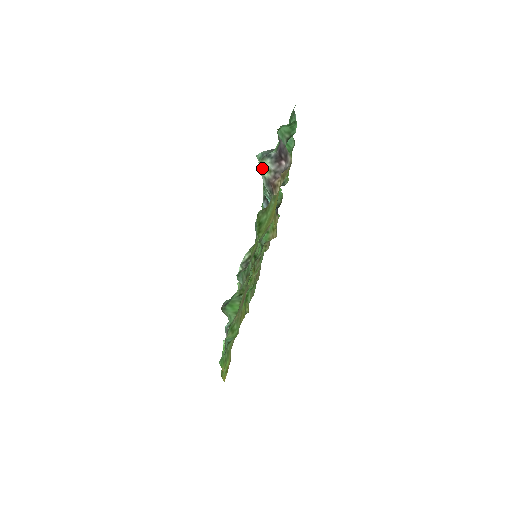
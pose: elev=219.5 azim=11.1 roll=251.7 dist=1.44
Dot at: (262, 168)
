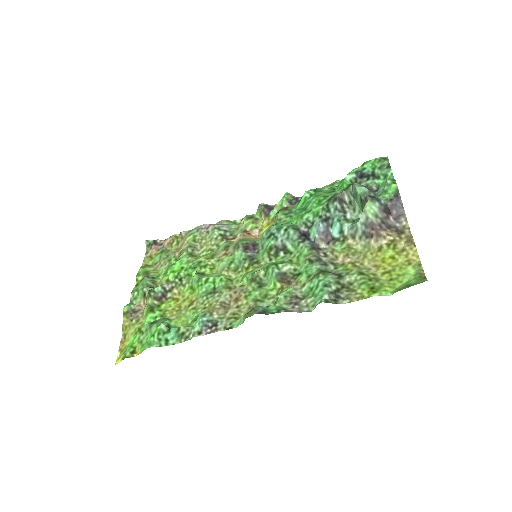
Dot at: (368, 206)
